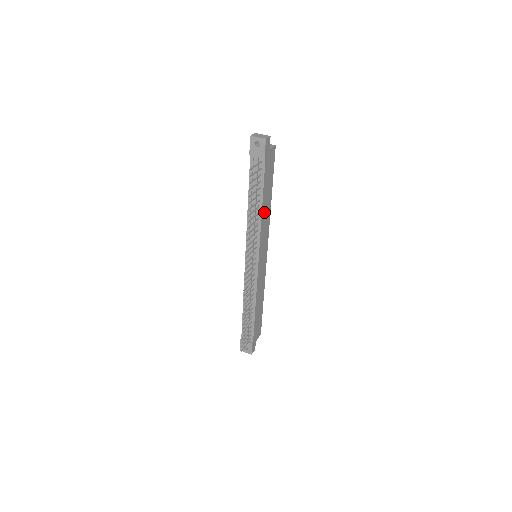
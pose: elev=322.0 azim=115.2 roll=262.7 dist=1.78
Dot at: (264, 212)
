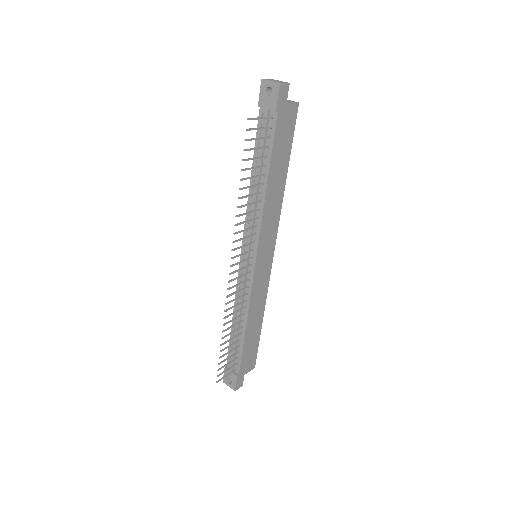
Dot at: (271, 194)
